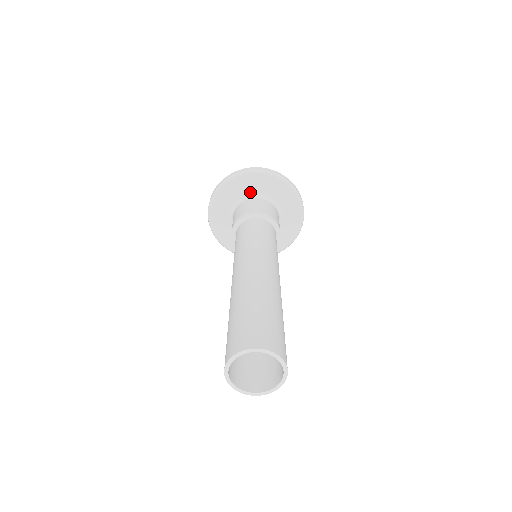
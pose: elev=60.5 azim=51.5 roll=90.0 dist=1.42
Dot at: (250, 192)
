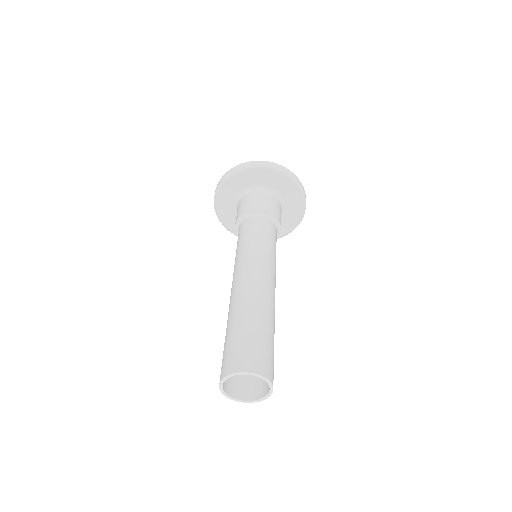
Dot at: (236, 196)
